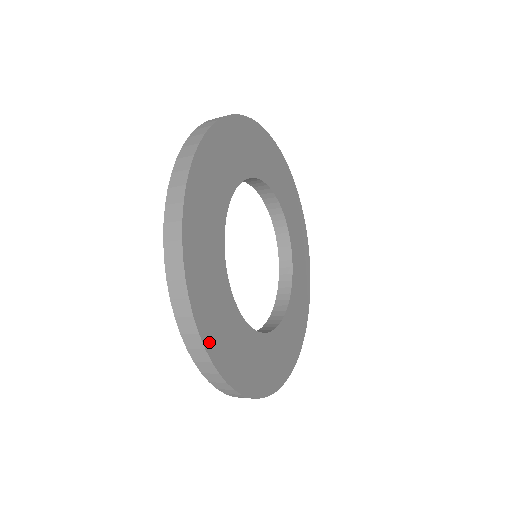
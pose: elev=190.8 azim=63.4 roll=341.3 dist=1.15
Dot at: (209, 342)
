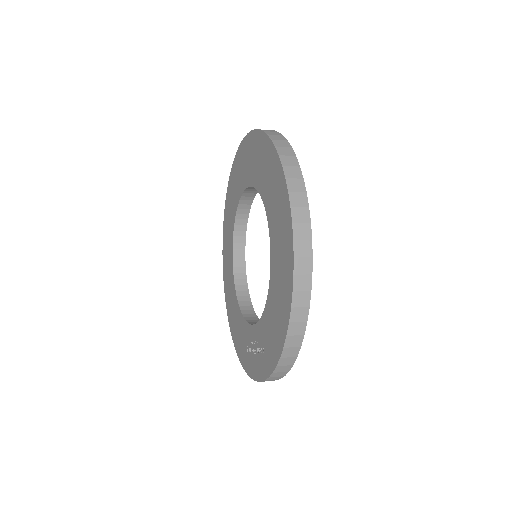
Dot at: occluded
